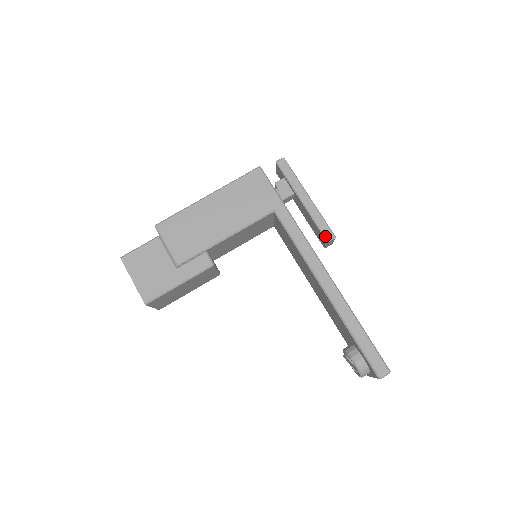
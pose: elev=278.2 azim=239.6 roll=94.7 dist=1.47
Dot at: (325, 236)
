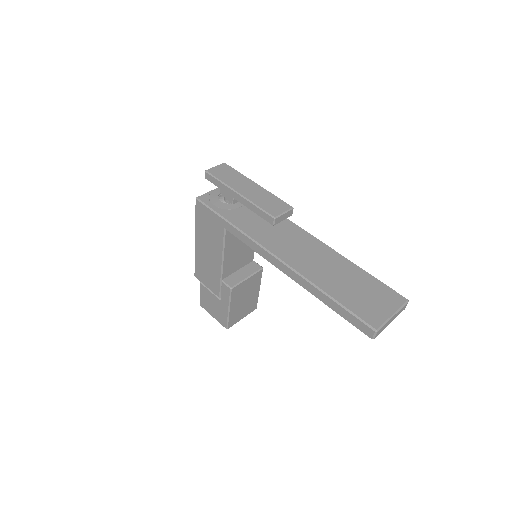
Dot at: occluded
